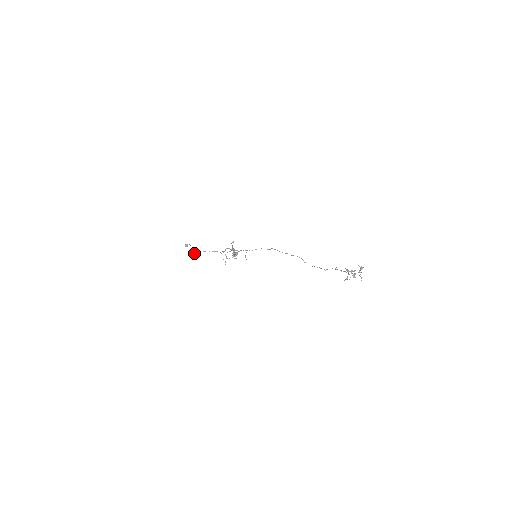
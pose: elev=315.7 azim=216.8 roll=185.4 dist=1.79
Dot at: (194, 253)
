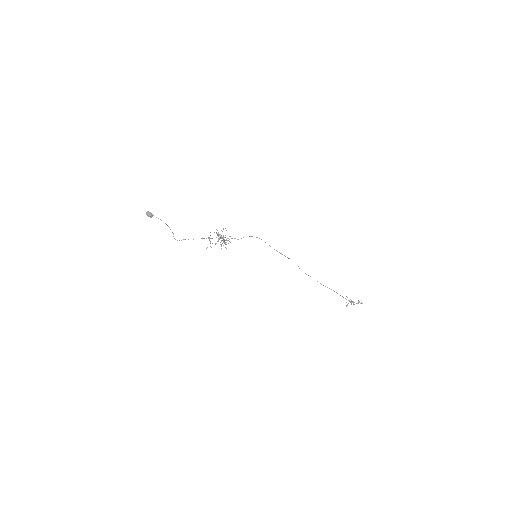
Dot at: occluded
